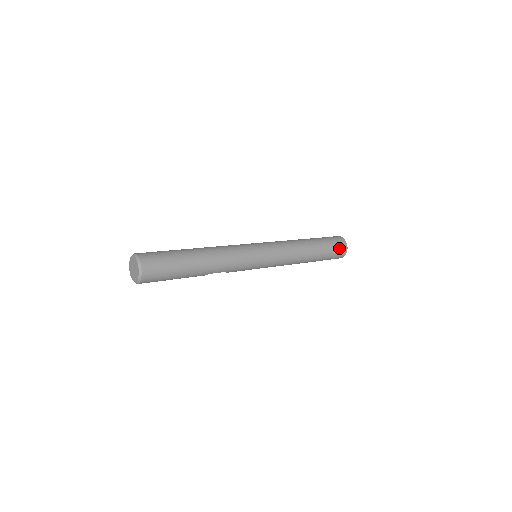
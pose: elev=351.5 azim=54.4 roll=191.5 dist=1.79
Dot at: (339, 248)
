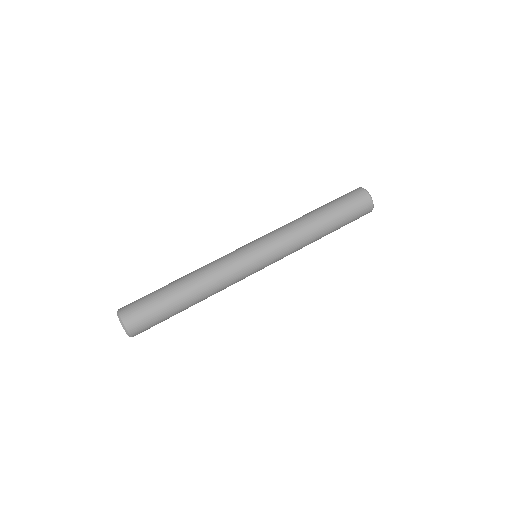
Dot at: (358, 218)
